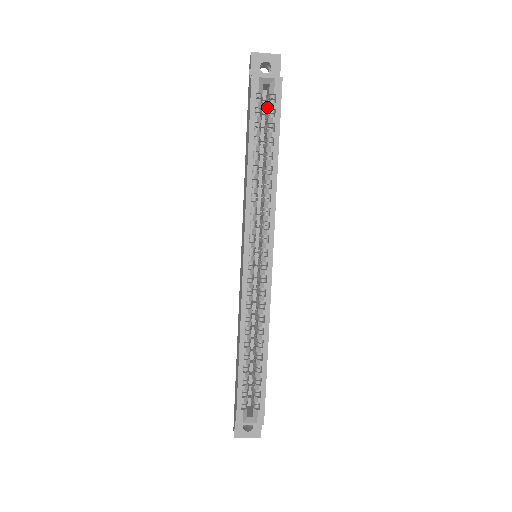
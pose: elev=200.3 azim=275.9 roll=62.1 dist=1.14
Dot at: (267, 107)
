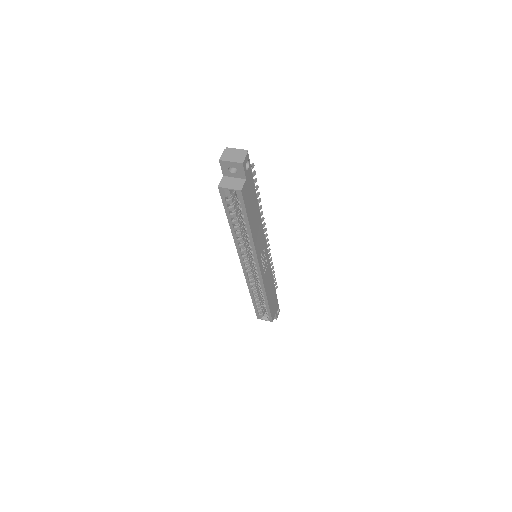
Dot at: occluded
